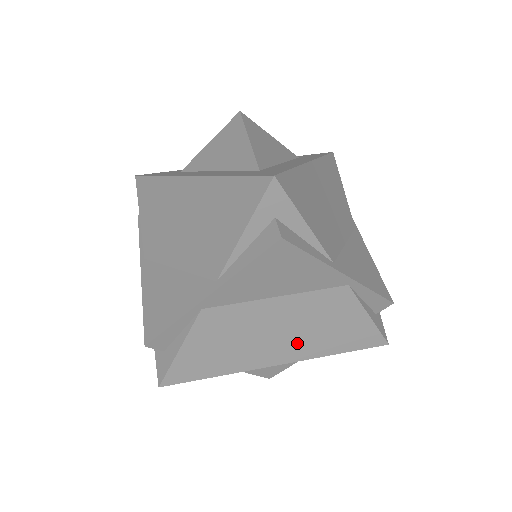
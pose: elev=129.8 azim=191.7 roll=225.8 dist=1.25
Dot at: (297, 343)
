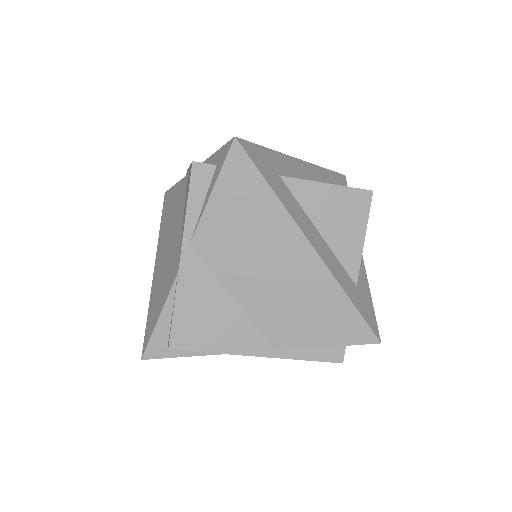
Dot at: occluded
